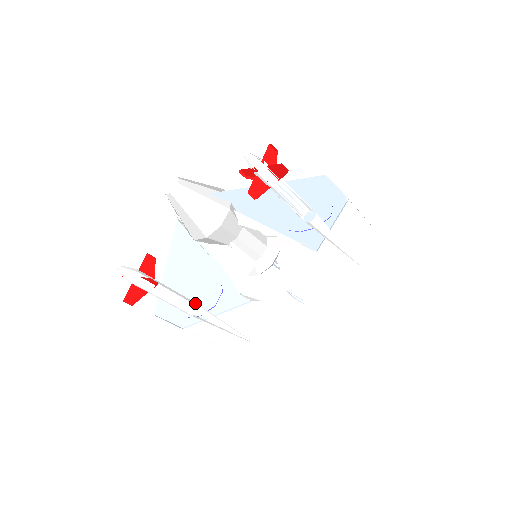
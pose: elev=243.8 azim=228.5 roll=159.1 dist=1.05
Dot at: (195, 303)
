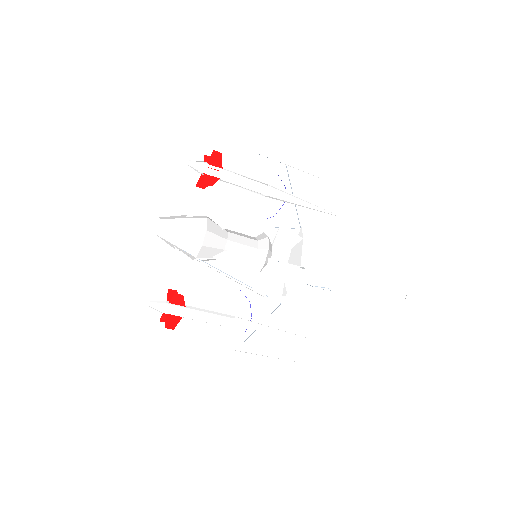
Dot at: (230, 315)
